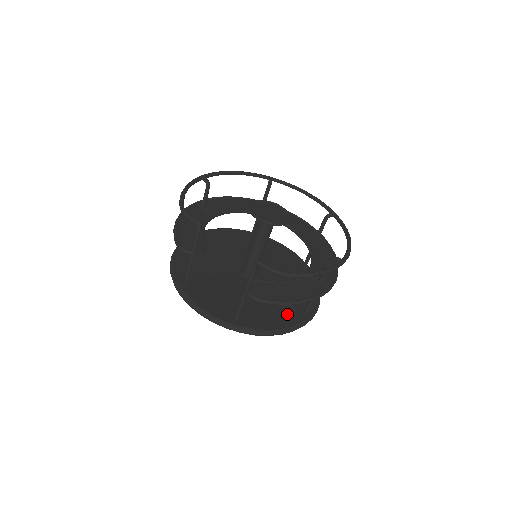
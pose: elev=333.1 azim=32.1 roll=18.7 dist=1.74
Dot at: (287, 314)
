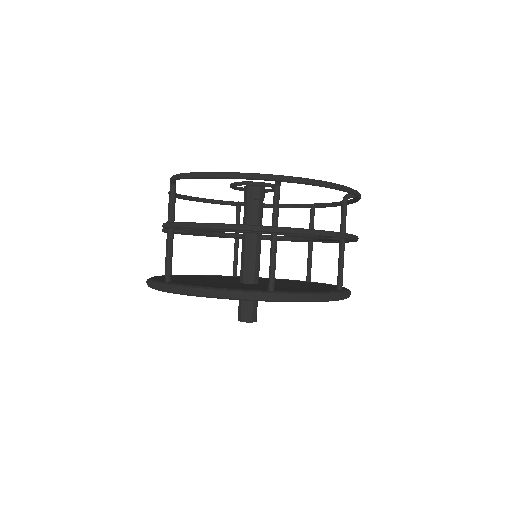
Dot at: (239, 288)
